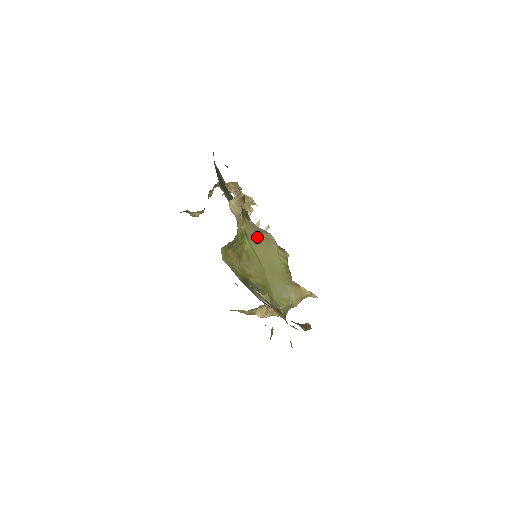
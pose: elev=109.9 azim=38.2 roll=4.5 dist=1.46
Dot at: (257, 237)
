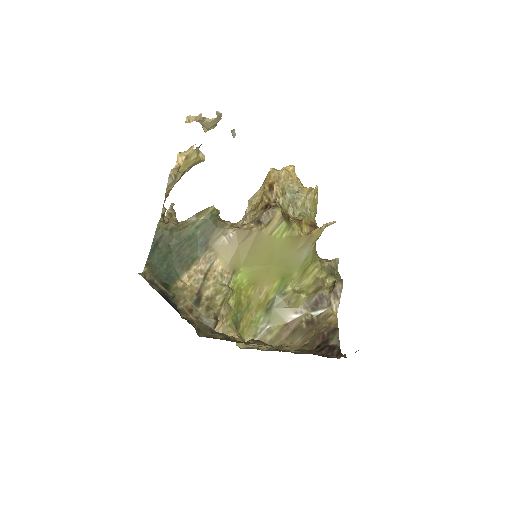
Dot at: (243, 252)
